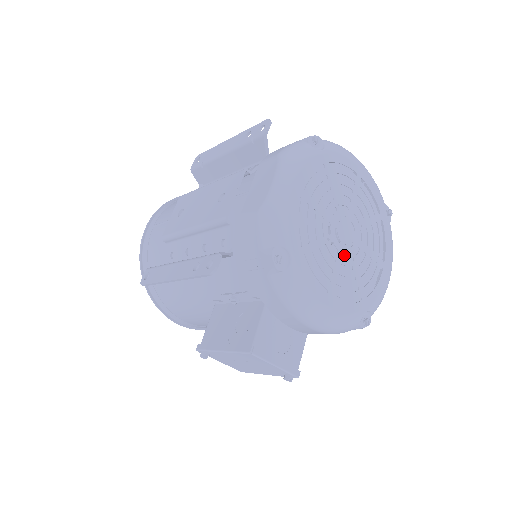
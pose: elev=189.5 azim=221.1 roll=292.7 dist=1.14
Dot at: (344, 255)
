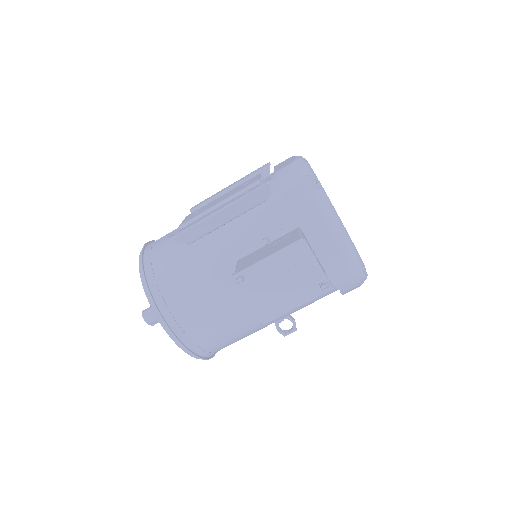
Dot at: occluded
